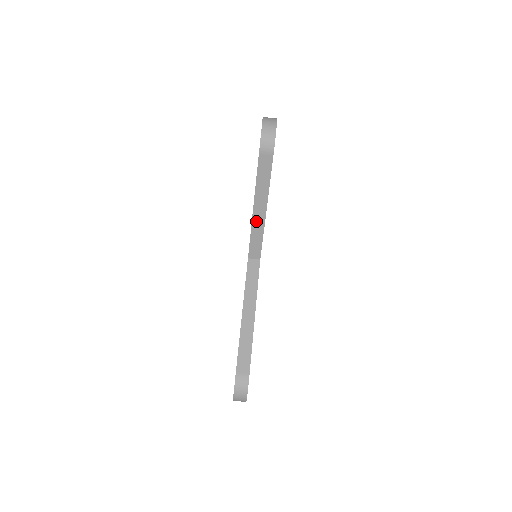
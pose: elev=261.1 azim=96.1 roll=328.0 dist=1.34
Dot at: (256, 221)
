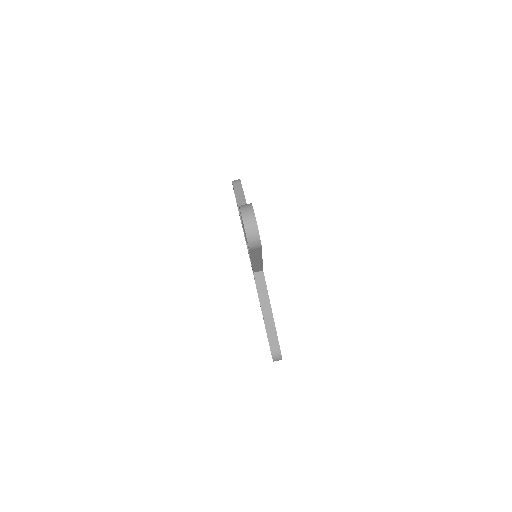
Dot at: (255, 264)
